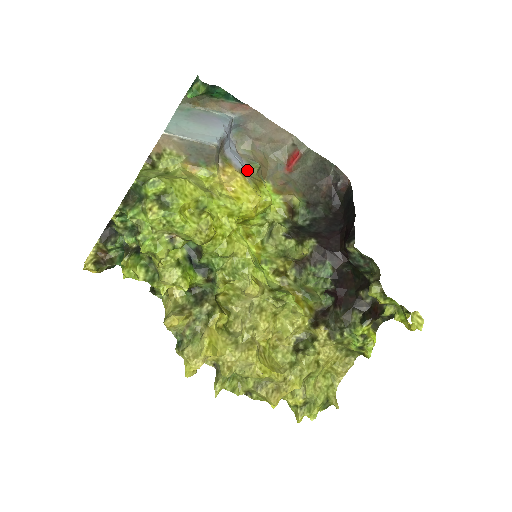
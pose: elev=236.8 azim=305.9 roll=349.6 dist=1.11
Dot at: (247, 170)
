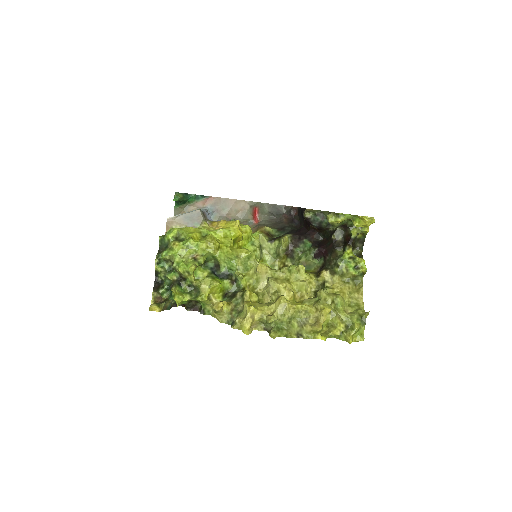
Dot at: occluded
